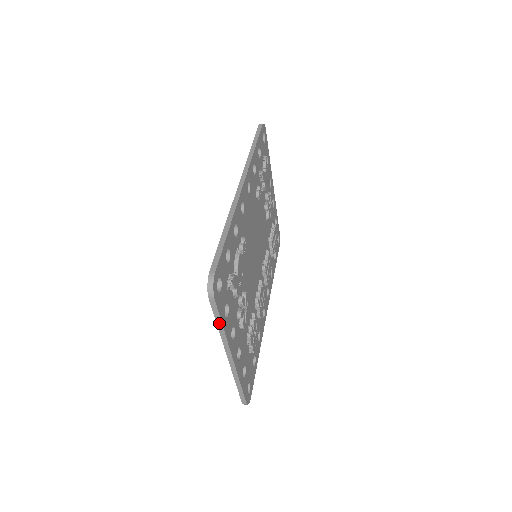
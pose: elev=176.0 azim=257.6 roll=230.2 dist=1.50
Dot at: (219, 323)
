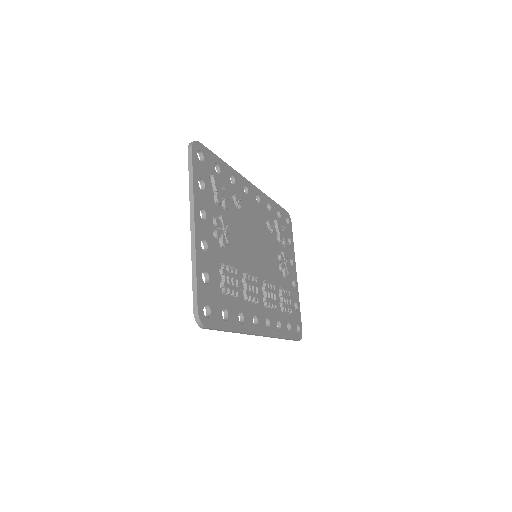
Dot at: (191, 177)
